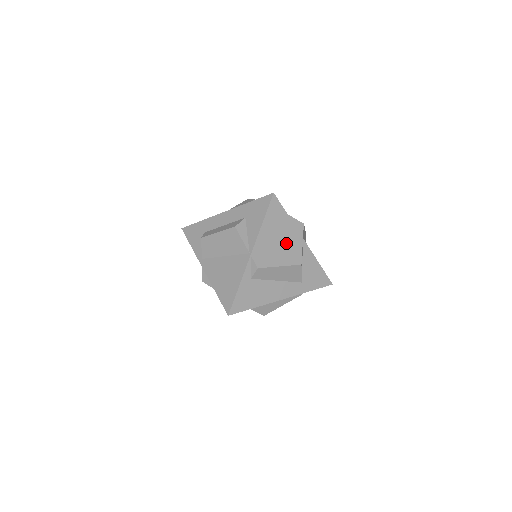
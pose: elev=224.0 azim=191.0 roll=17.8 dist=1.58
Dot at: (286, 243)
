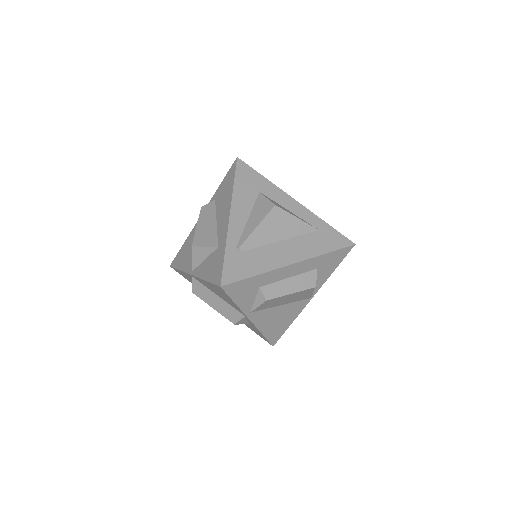
Dot at: occluded
